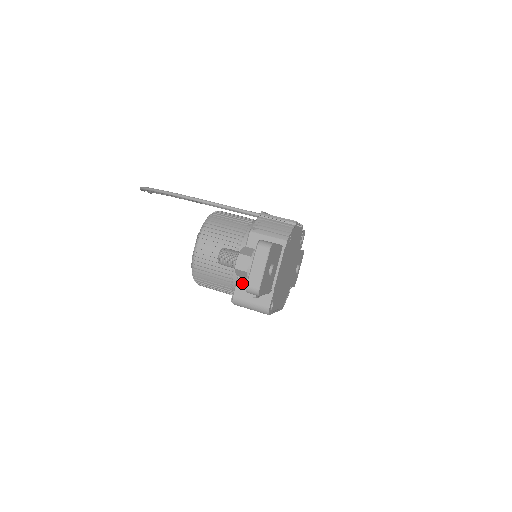
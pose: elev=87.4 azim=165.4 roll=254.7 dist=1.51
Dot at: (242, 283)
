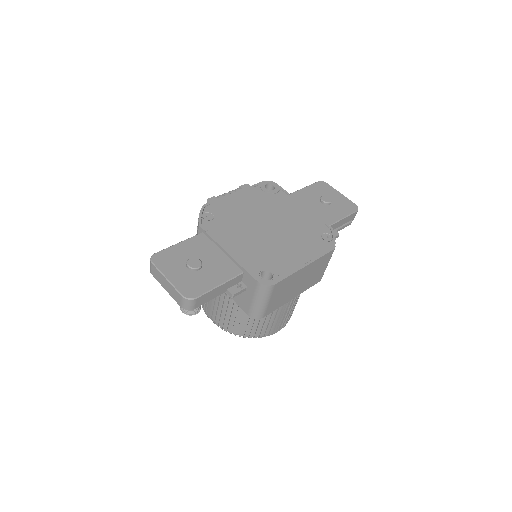
Dot at: (235, 297)
